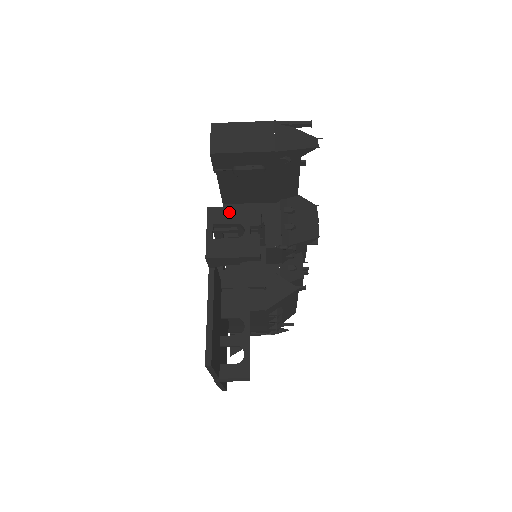
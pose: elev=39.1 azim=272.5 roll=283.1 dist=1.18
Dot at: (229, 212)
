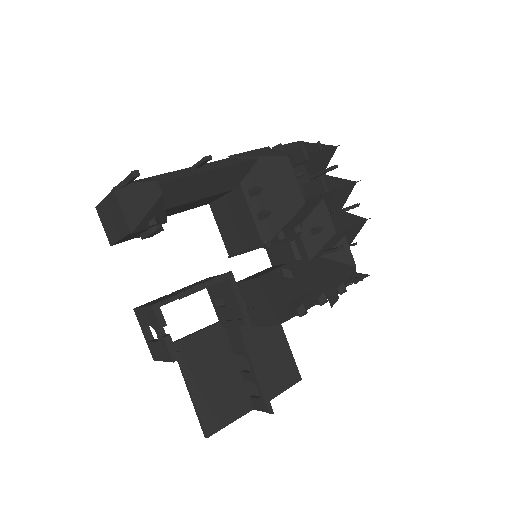
Dot at: (143, 314)
